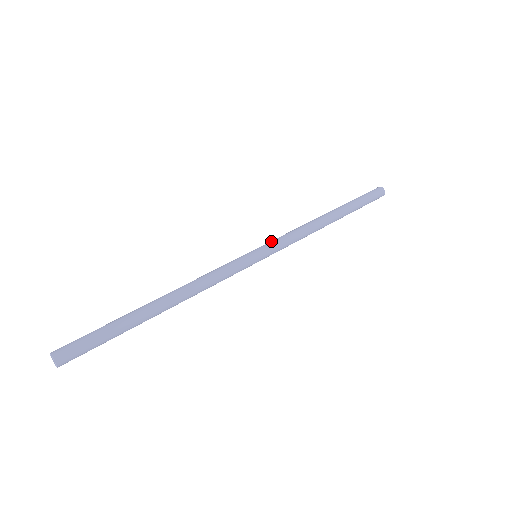
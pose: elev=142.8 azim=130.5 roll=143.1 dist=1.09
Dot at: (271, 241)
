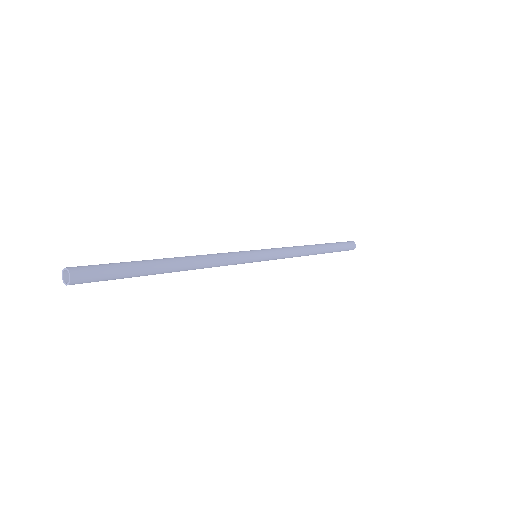
Dot at: occluded
